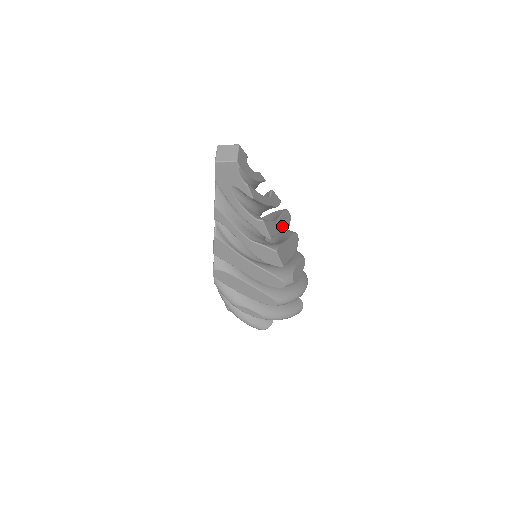
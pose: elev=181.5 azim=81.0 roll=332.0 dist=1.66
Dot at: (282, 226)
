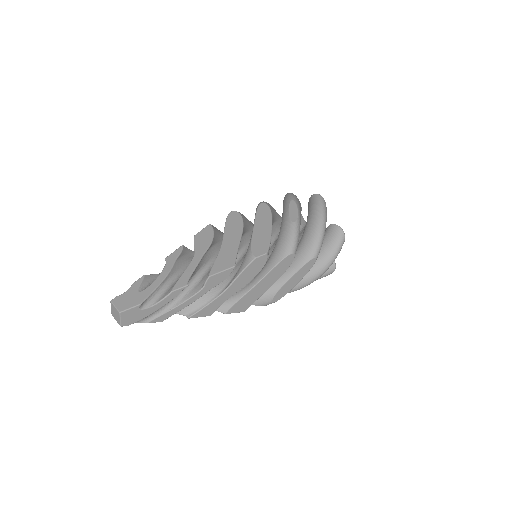
Dot at: (240, 284)
